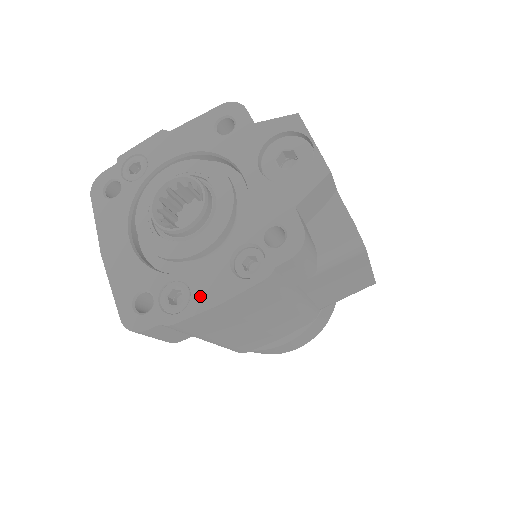
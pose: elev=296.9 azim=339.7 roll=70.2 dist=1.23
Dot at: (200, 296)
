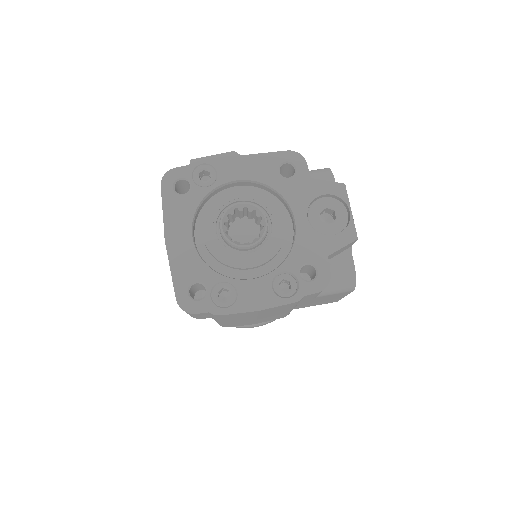
Dot at: (245, 300)
